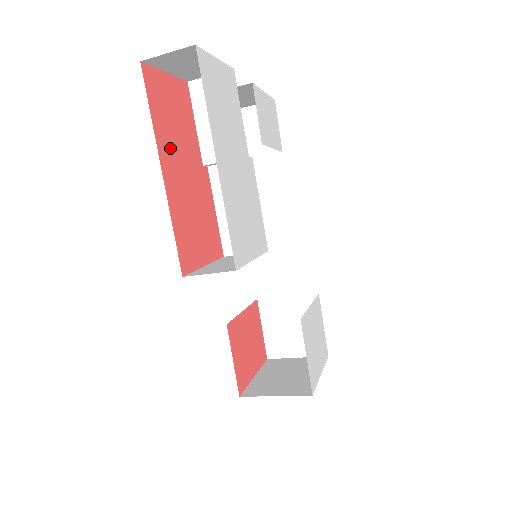
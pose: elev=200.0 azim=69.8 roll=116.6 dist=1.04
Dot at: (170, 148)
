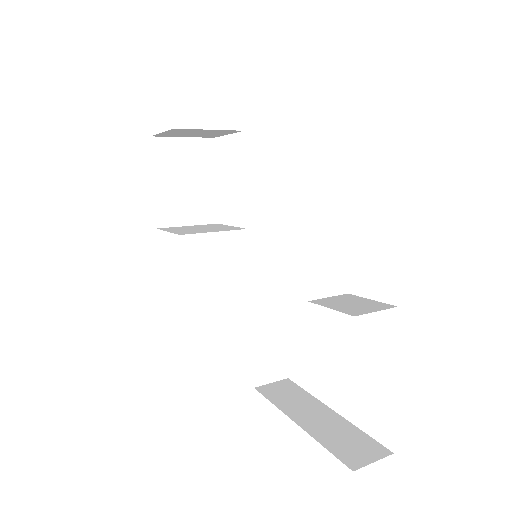
Dot at: occluded
